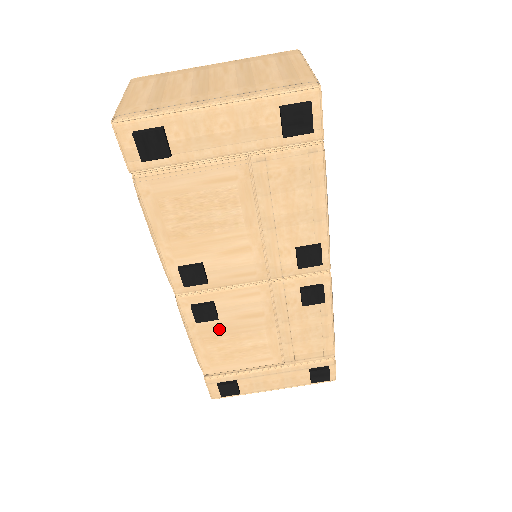
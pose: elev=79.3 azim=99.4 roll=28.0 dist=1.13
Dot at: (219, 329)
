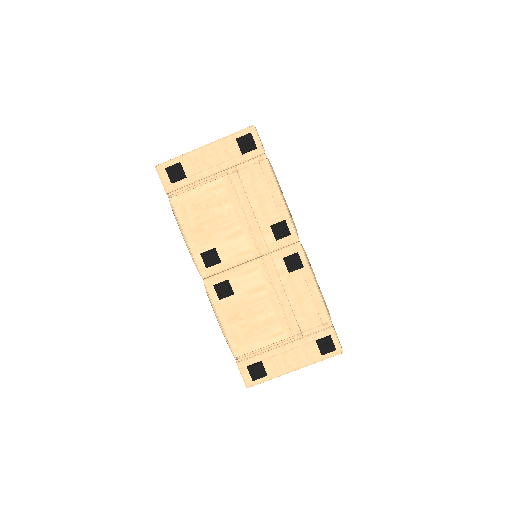
Dot at: (237, 306)
